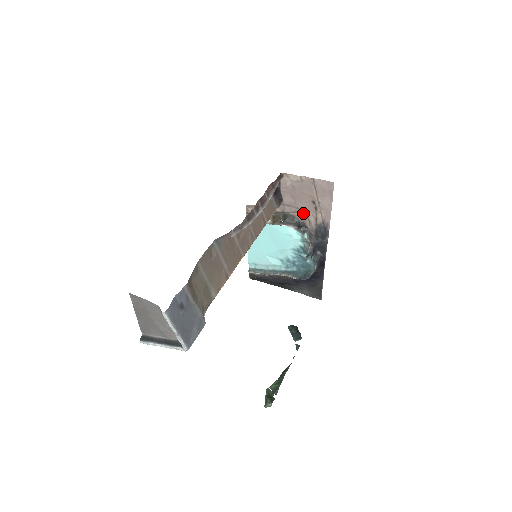
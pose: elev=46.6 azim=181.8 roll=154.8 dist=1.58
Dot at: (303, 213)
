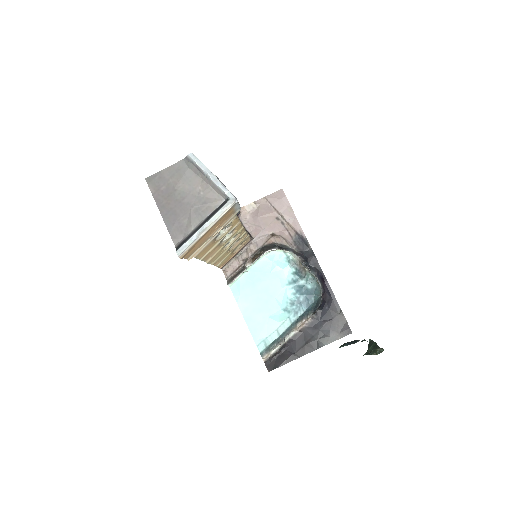
Dot at: (275, 235)
